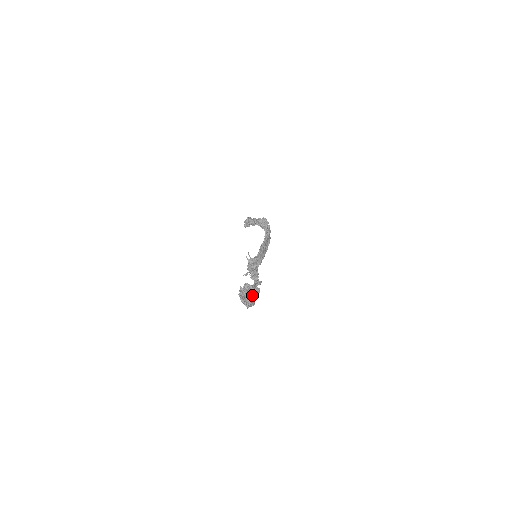
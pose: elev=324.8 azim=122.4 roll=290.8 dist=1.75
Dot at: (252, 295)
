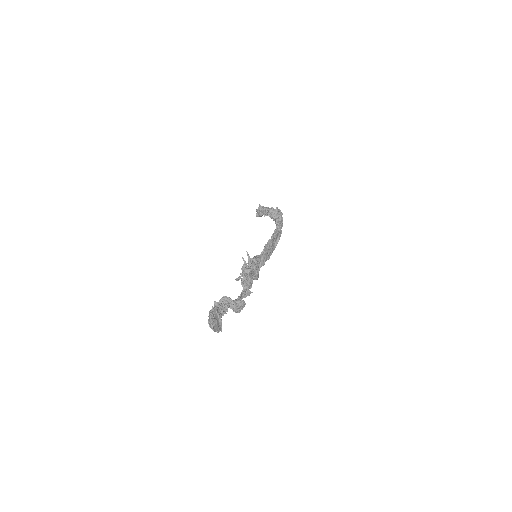
Dot at: (219, 318)
